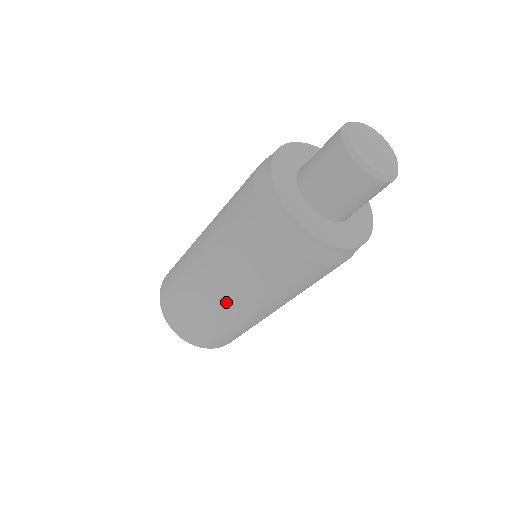
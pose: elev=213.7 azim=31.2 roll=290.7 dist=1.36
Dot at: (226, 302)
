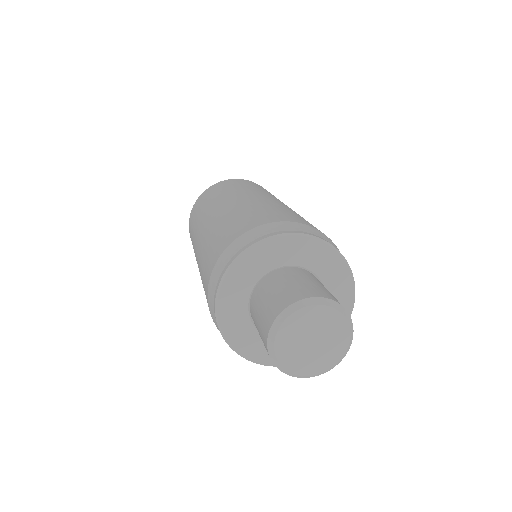
Dot at: occluded
